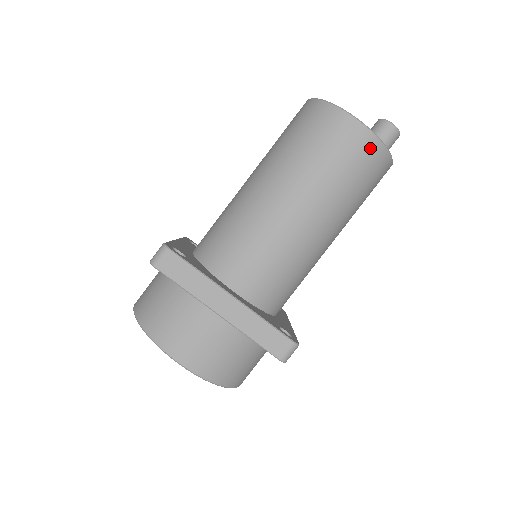
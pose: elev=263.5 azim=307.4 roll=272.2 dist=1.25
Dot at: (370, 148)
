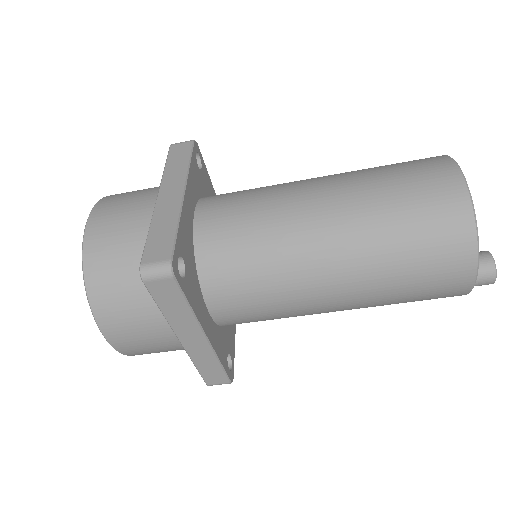
Dot at: (454, 294)
